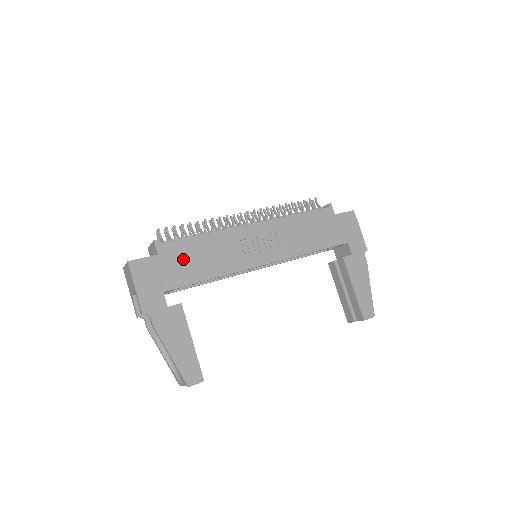
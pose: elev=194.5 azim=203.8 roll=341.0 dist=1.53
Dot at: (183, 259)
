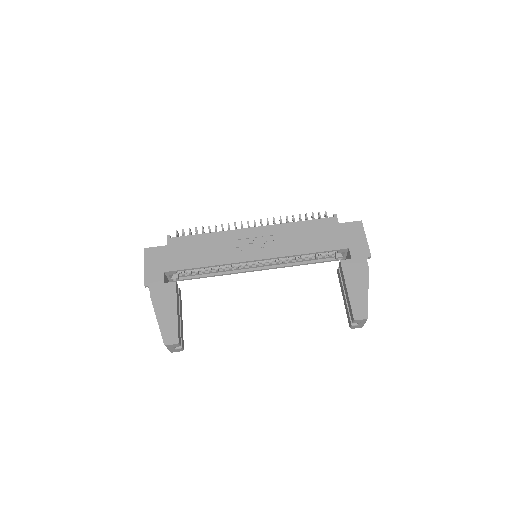
Dot at: (186, 250)
